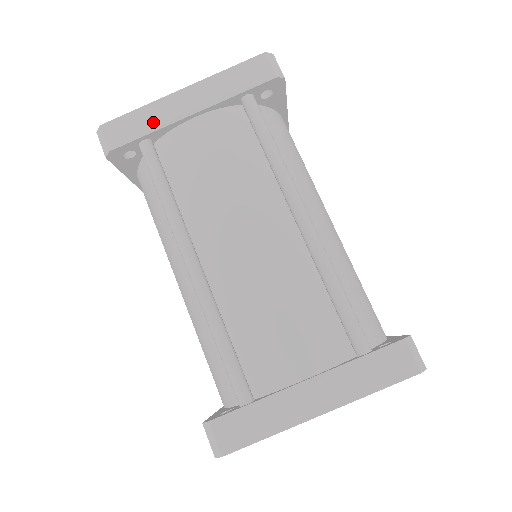
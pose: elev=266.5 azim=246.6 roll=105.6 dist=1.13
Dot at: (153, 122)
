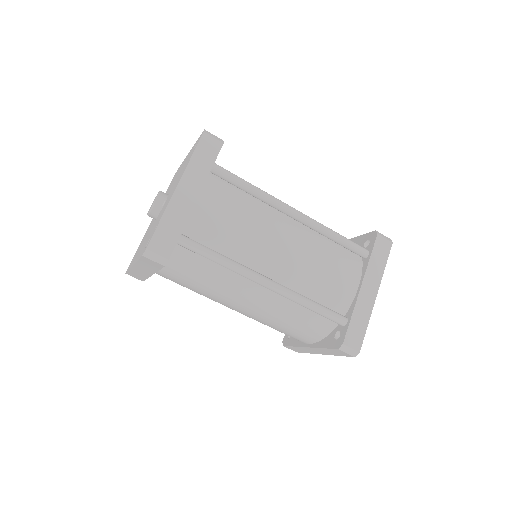
Dot at: (178, 221)
